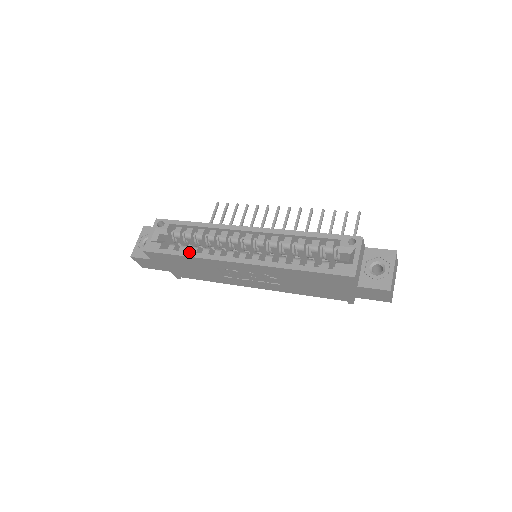
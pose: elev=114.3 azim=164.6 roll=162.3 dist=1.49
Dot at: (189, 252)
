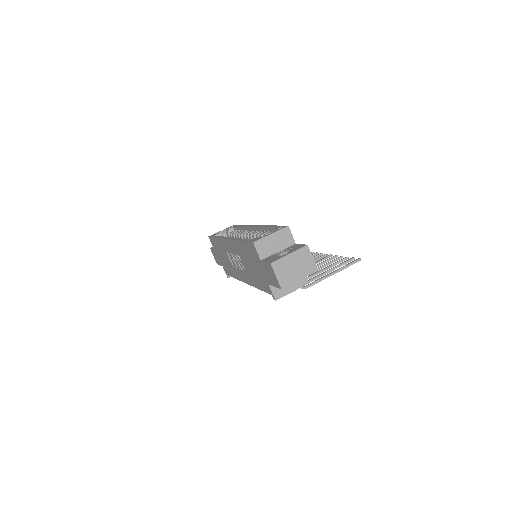
Dot at: occluded
